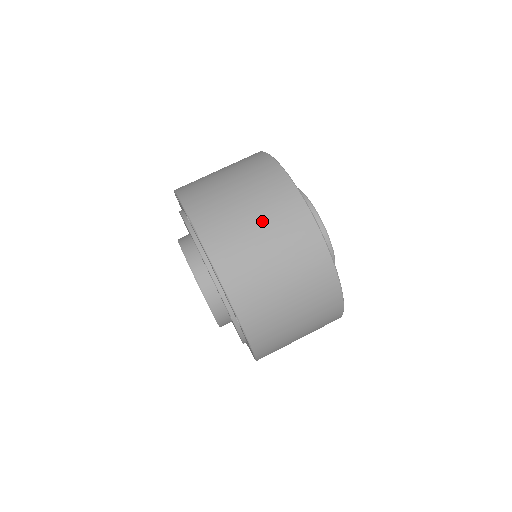
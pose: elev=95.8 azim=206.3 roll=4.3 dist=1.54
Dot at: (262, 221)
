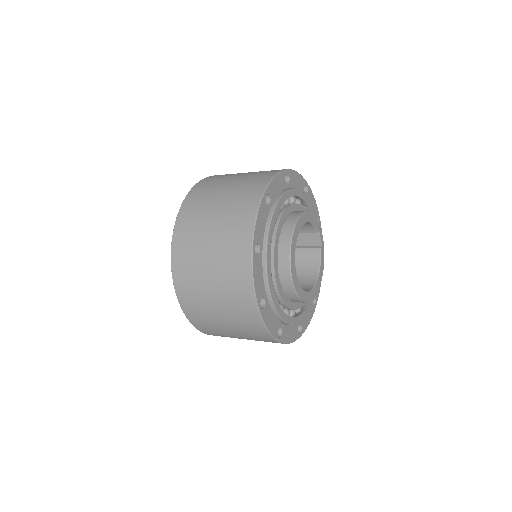
Dot at: (218, 293)
